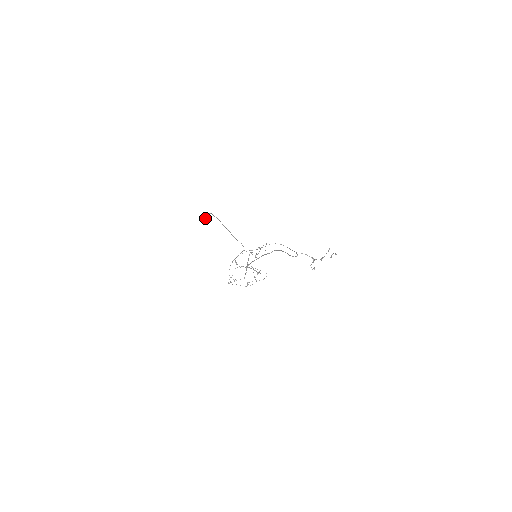
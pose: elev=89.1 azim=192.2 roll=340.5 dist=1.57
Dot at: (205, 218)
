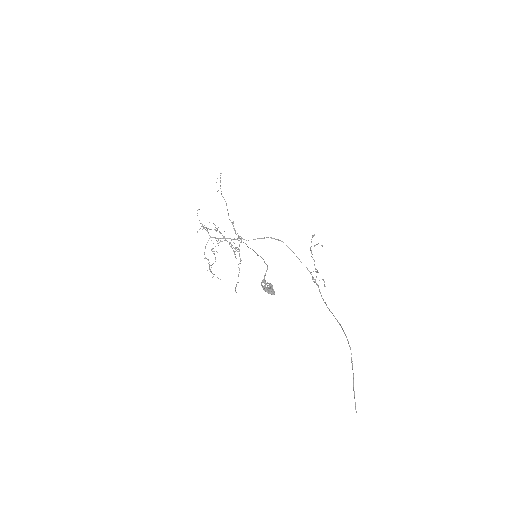
Dot at: occluded
